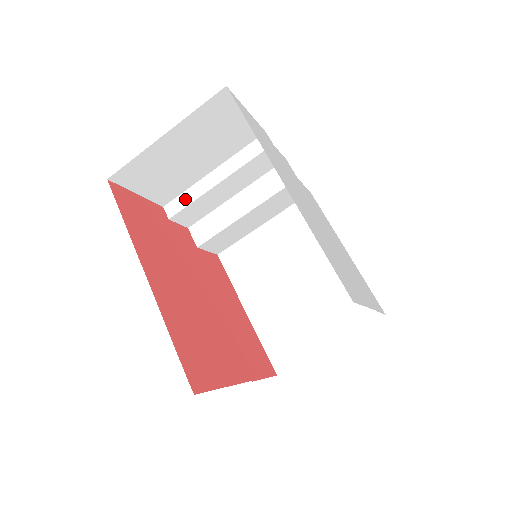
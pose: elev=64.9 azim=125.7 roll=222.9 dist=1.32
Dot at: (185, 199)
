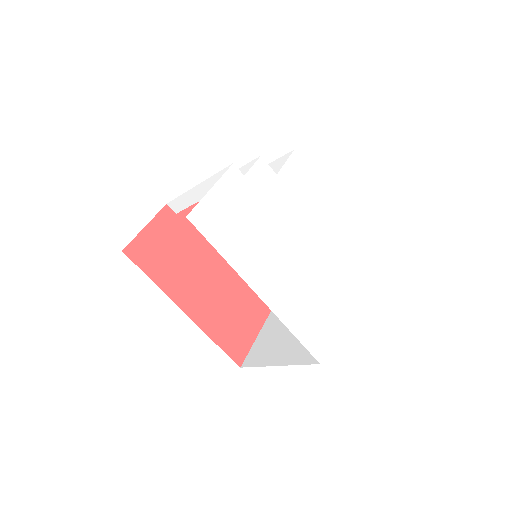
Dot at: (182, 202)
